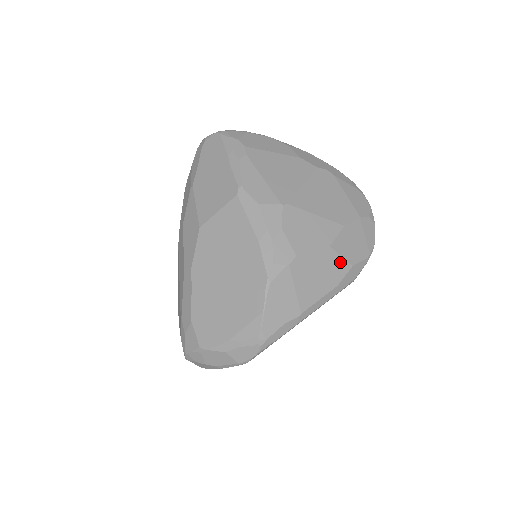
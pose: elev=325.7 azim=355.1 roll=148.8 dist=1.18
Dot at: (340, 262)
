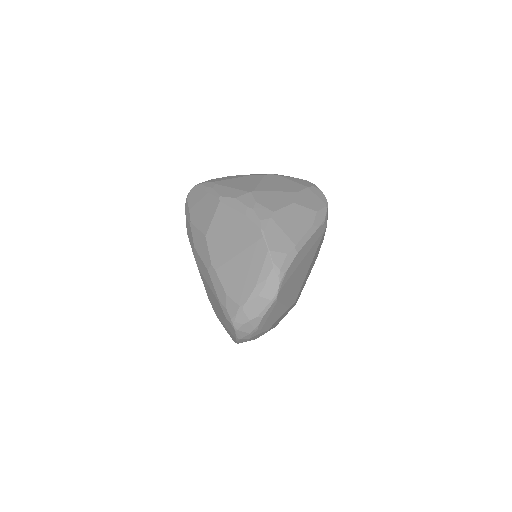
Dot at: (306, 211)
